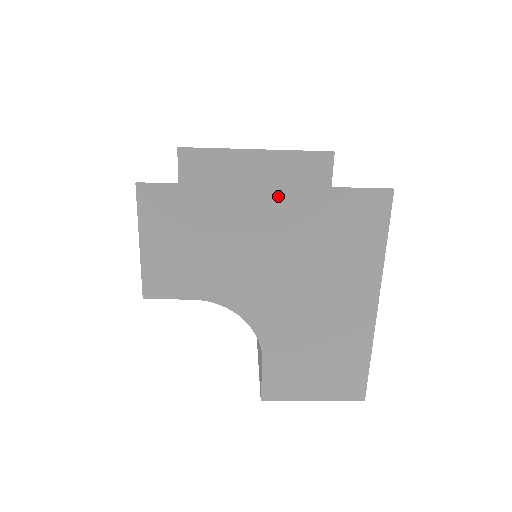
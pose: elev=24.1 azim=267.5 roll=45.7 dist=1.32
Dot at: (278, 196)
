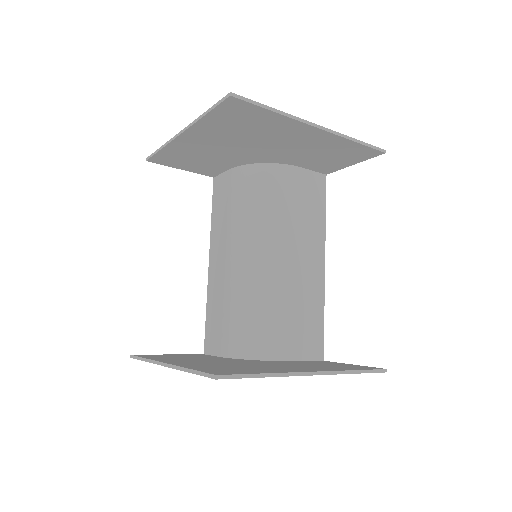
Dot at: occluded
